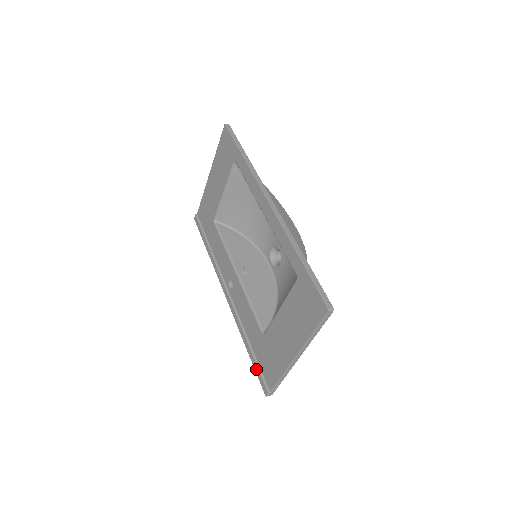
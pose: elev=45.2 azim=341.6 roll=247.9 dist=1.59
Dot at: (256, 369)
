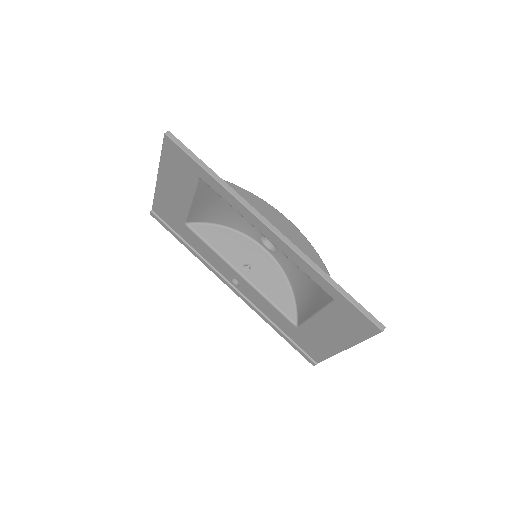
Dot at: (295, 348)
